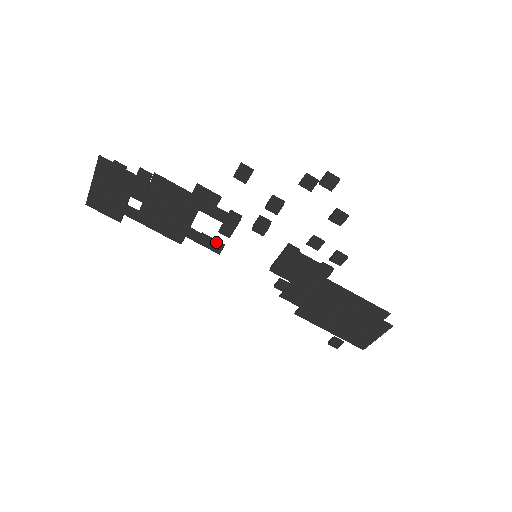
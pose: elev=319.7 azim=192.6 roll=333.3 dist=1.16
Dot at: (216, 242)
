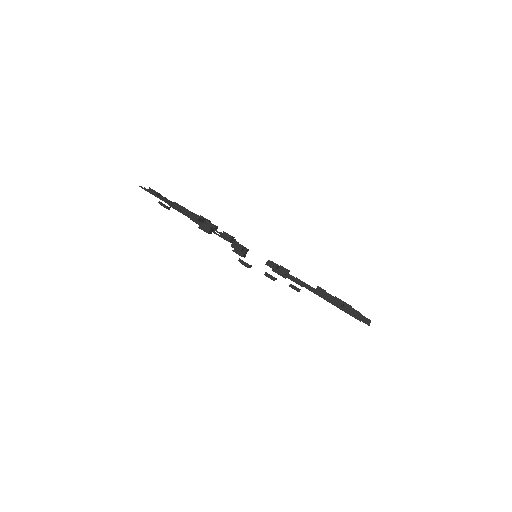
Dot at: occluded
